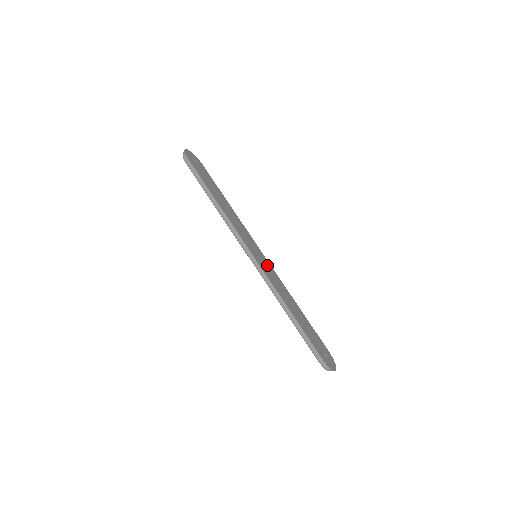
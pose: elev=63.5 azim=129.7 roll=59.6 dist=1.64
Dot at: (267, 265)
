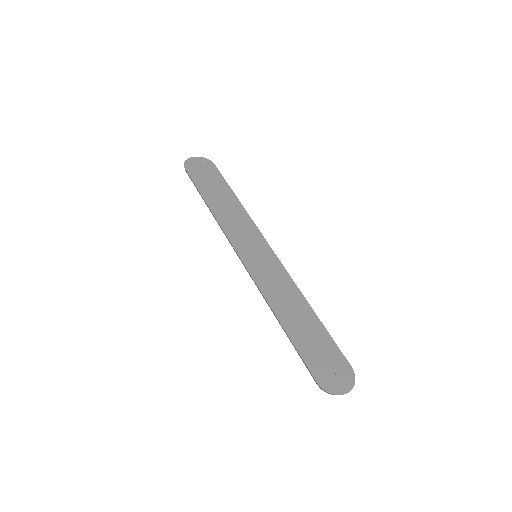
Dot at: (270, 264)
